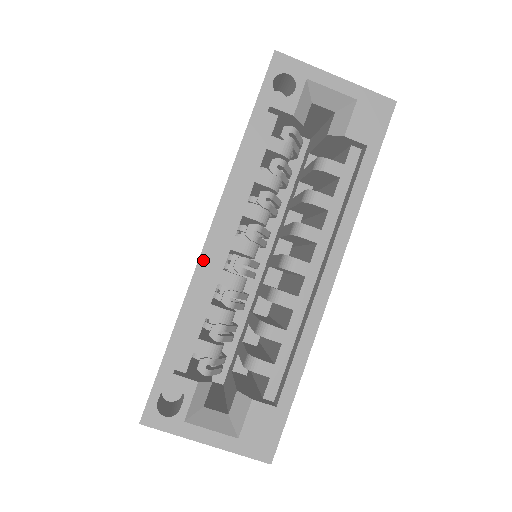
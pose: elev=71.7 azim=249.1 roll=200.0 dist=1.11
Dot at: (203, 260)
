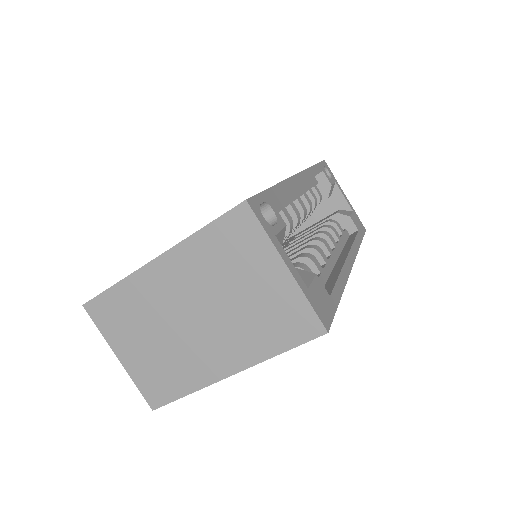
Dot at: (294, 179)
